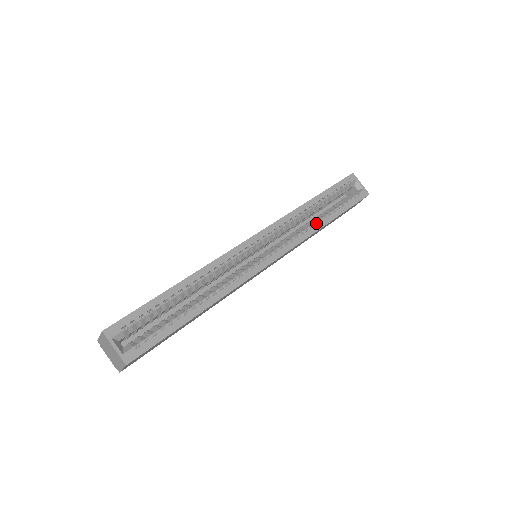
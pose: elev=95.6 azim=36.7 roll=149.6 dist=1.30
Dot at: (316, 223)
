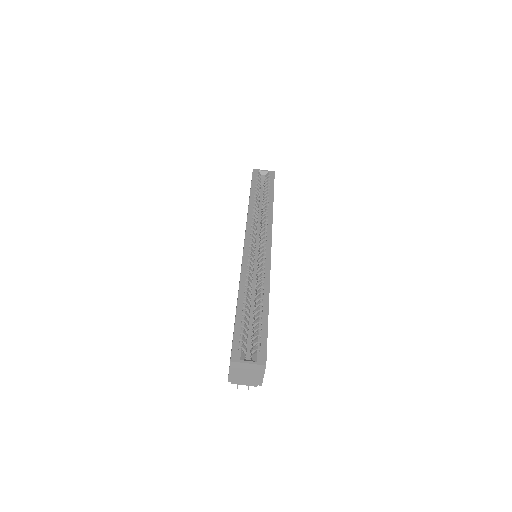
Dot at: (267, 209)
